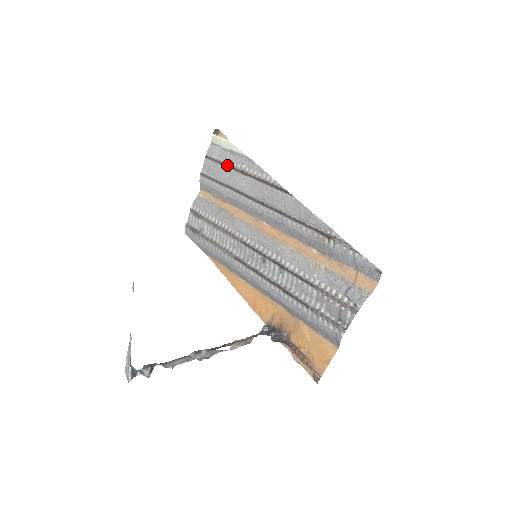
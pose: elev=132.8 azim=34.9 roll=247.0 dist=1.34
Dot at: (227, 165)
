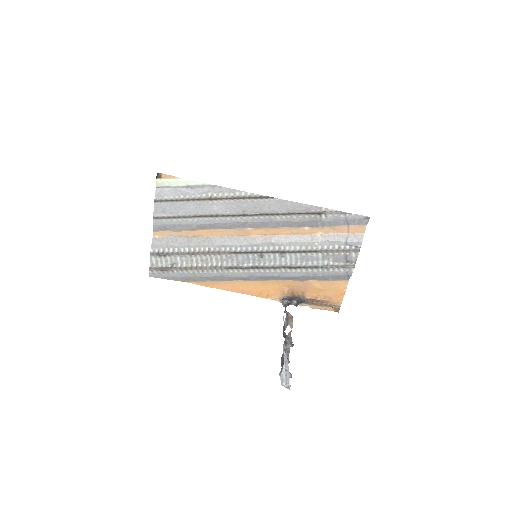
Dot at: (188, 199)
